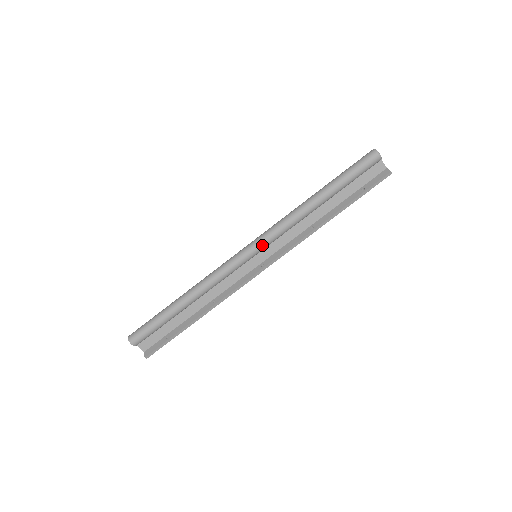
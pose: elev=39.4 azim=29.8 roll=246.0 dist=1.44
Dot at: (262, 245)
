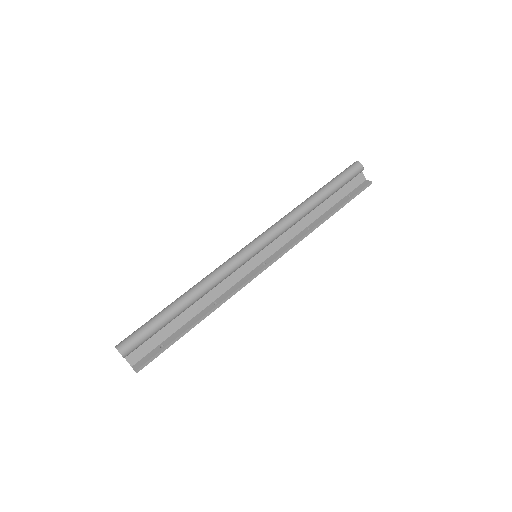
Dot at: (265, 242)
